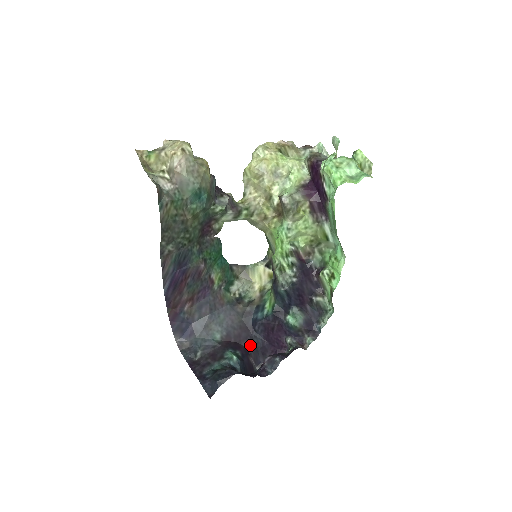
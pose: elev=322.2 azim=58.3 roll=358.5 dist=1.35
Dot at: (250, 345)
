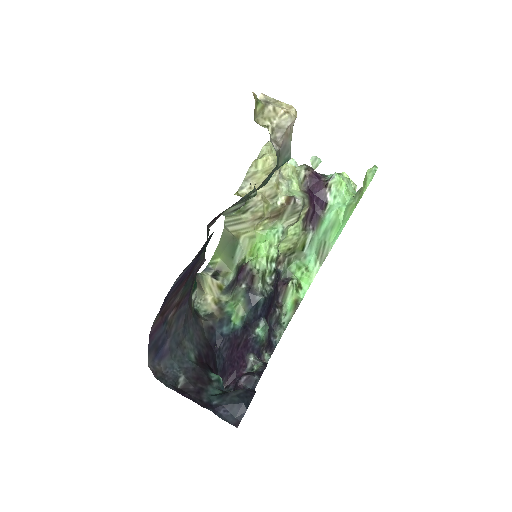
Dot at: (214, 367)
